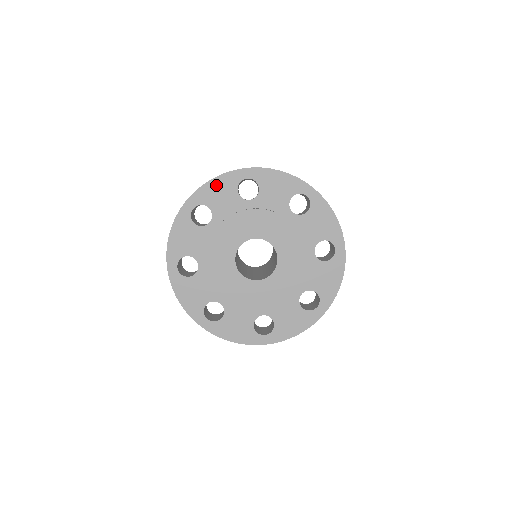
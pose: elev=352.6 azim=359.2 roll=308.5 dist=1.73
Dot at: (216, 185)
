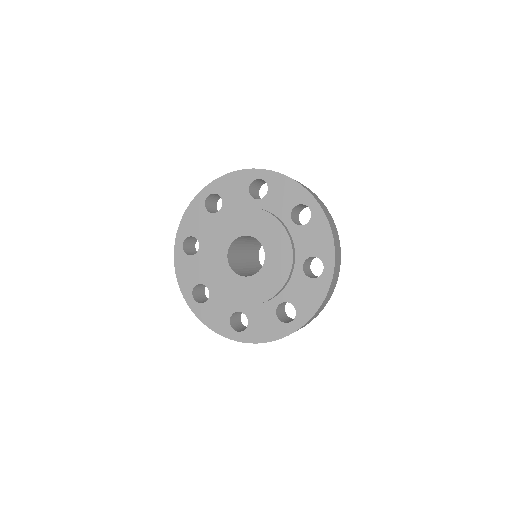
Dot at: (189, 215)
